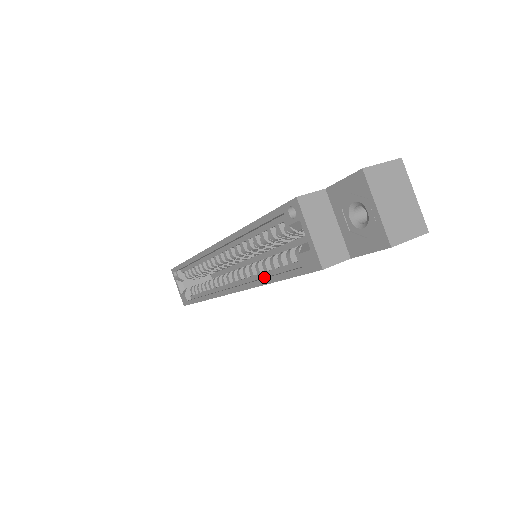
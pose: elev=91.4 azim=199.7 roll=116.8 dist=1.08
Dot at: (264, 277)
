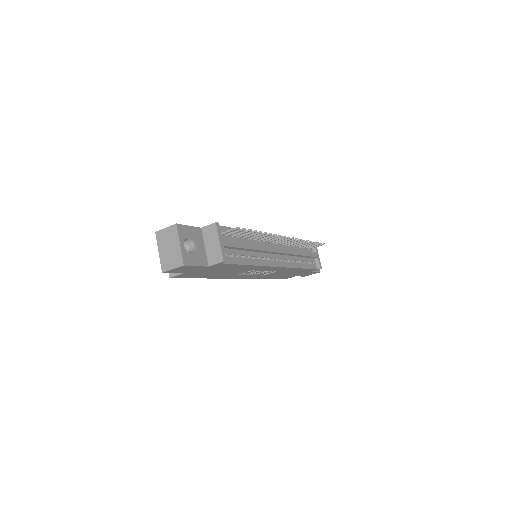
Dot at: occluded
